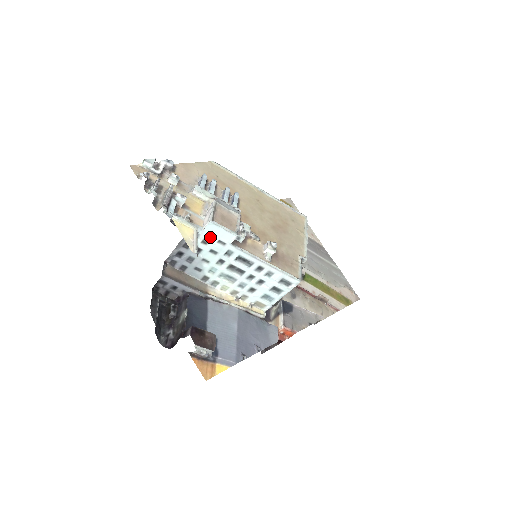
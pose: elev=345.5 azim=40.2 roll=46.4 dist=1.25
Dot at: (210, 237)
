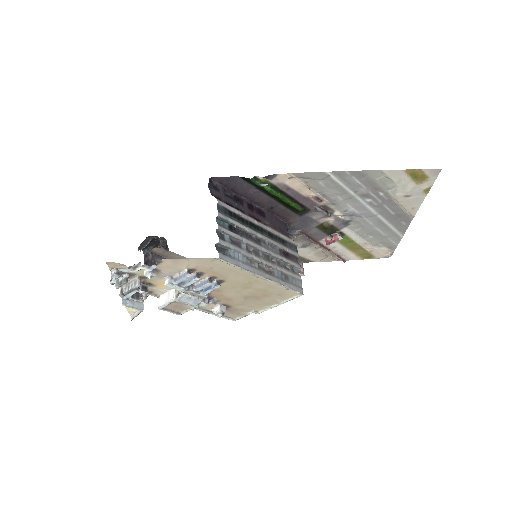
Dot at: occluded
